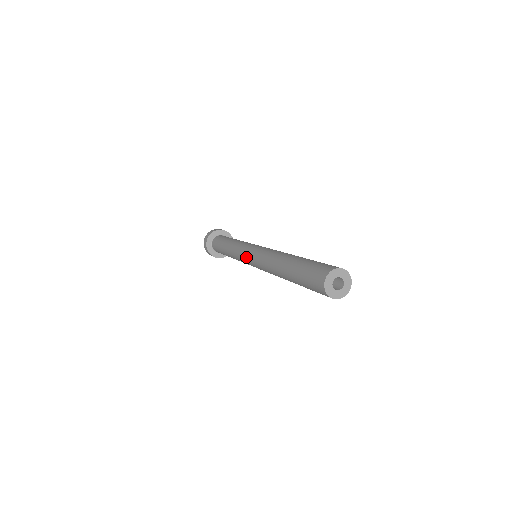
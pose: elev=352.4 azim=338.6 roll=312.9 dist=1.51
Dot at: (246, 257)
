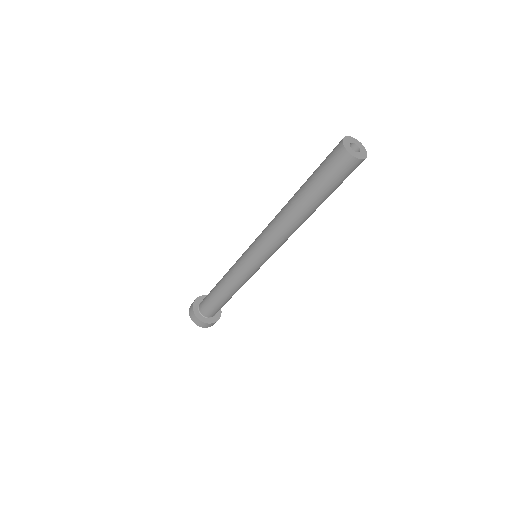
Dot at: (249, 260)
